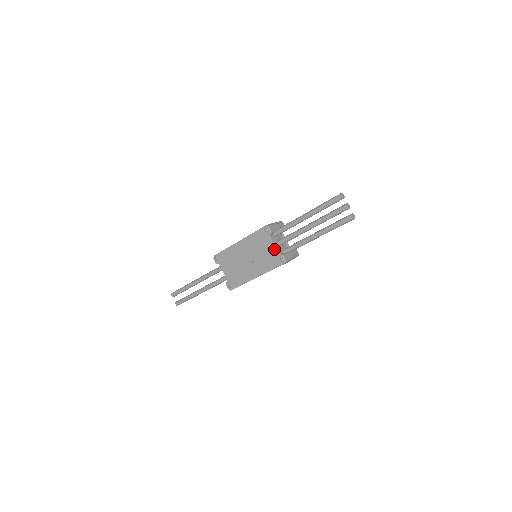
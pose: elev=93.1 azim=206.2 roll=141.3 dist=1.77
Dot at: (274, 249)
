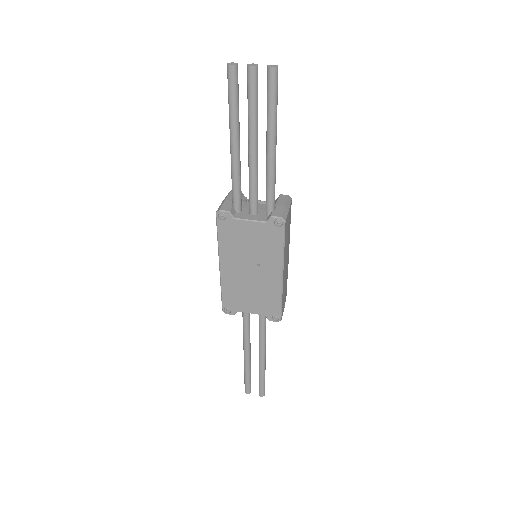
Dot at: (255, 223)
